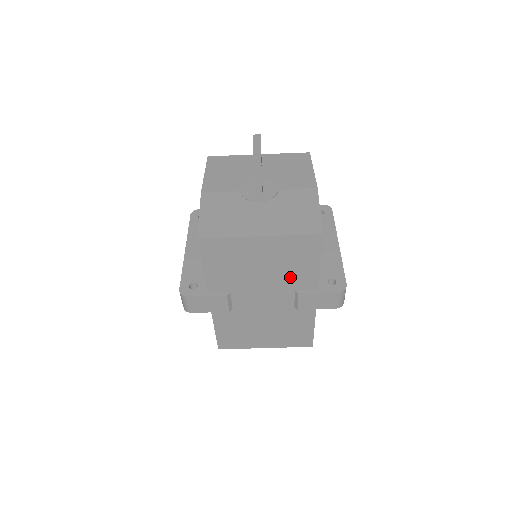
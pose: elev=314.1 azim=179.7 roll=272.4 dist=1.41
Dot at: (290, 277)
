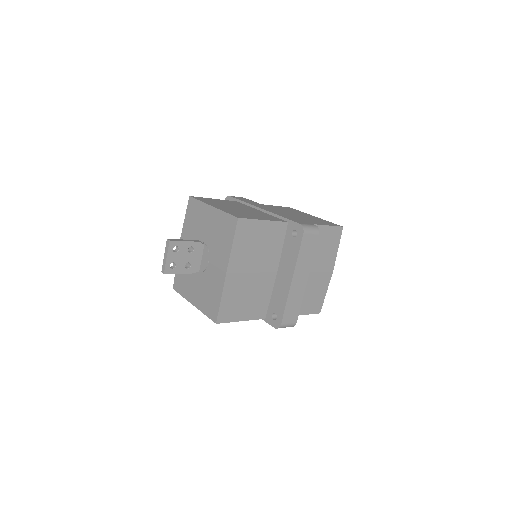
Dot at: occluded
